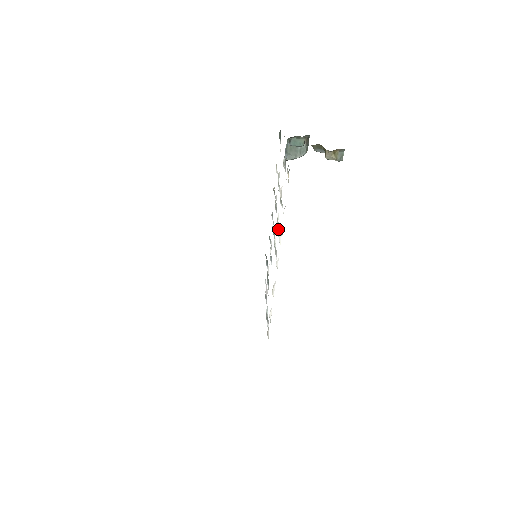
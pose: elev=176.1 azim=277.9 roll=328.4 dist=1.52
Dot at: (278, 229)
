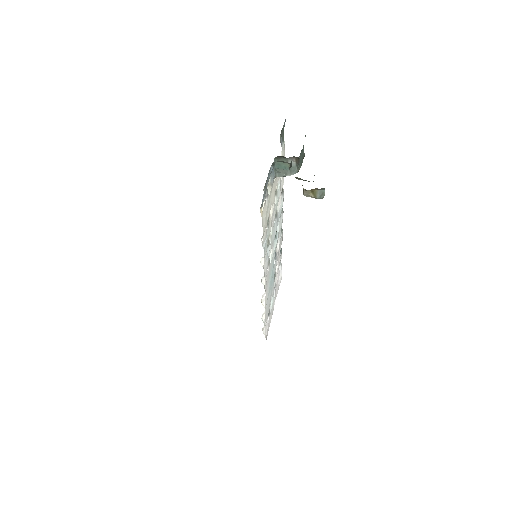
Dot at: occluded
